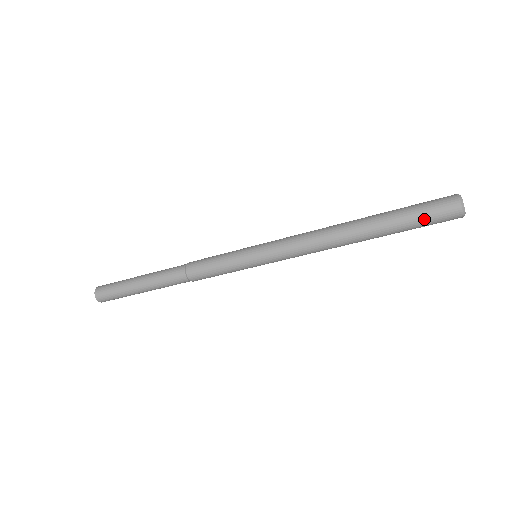
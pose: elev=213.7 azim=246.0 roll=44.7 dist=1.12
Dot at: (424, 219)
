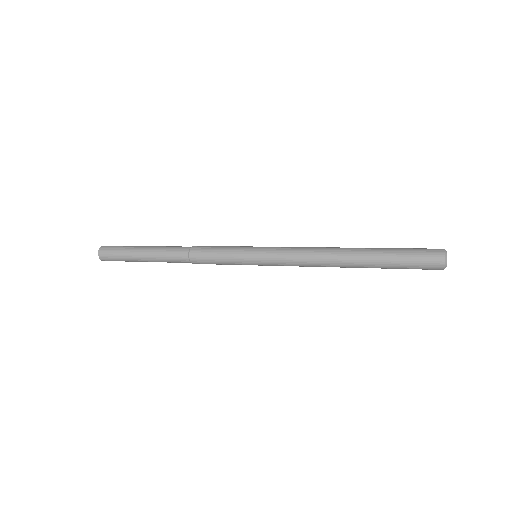
Dot at: occluded
